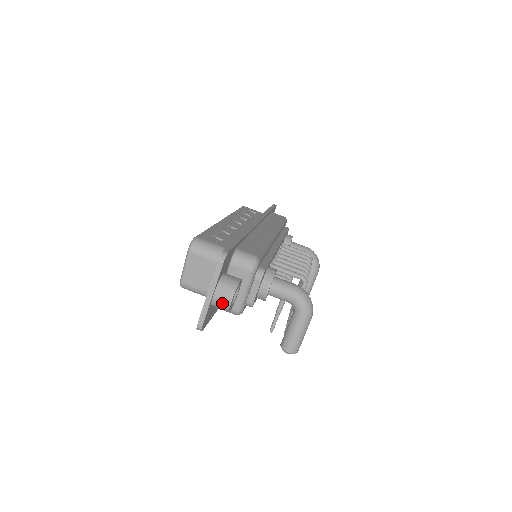
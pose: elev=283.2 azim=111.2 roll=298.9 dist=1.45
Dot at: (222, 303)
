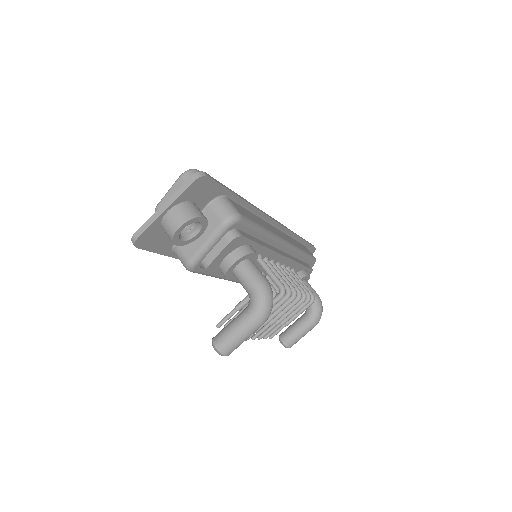
Dot at: (170, 225)
